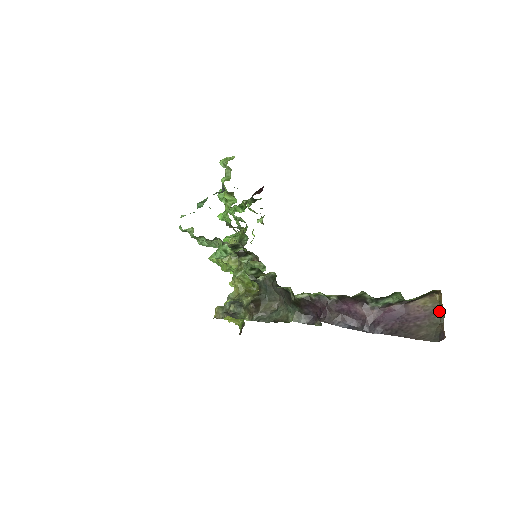
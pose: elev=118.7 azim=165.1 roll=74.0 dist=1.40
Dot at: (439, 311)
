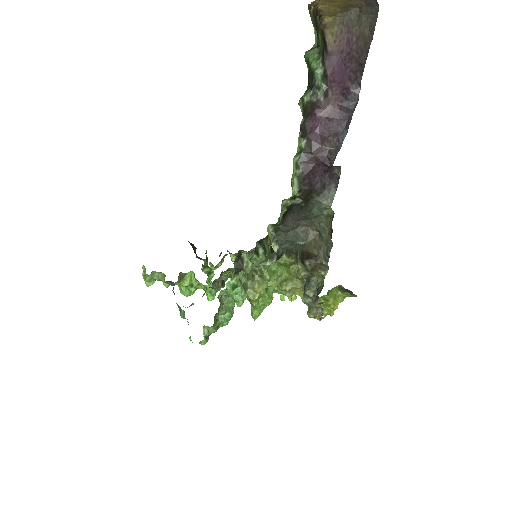
Dot at: (335, 0)
